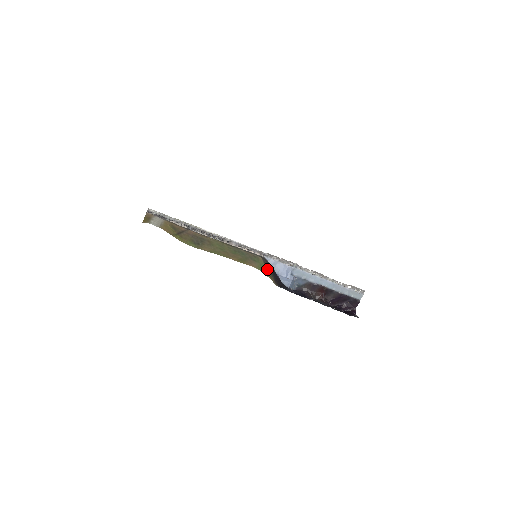
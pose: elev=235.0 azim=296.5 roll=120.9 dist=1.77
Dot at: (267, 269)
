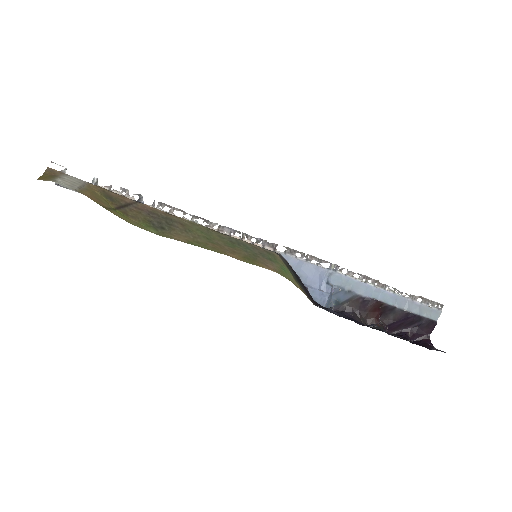
Dot at: (292, 275)
